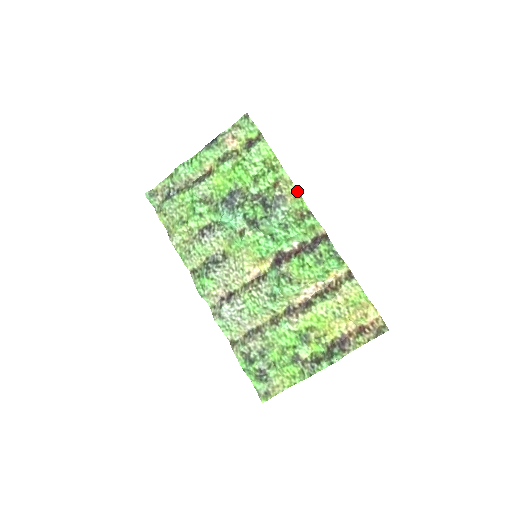
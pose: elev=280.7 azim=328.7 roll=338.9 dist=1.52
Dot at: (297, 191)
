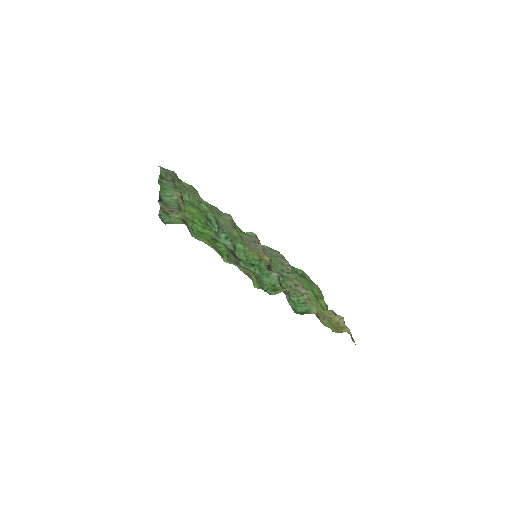
Dot at: occluded
